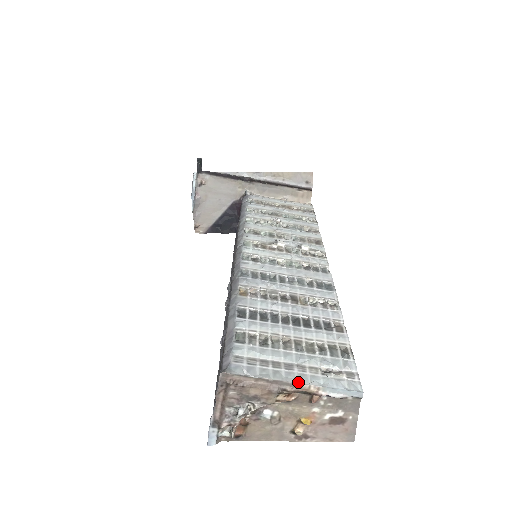
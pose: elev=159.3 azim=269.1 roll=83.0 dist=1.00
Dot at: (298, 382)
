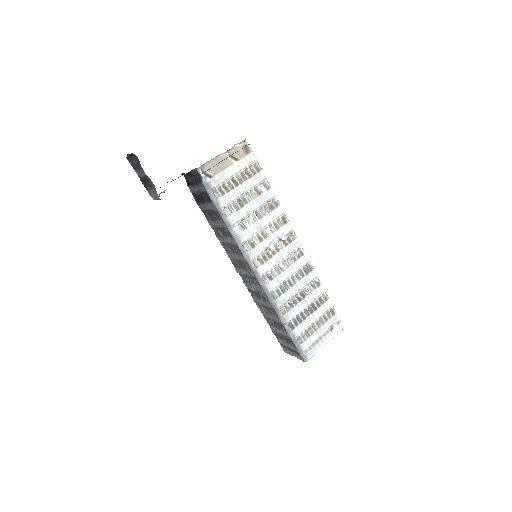
Dot at: occluded
